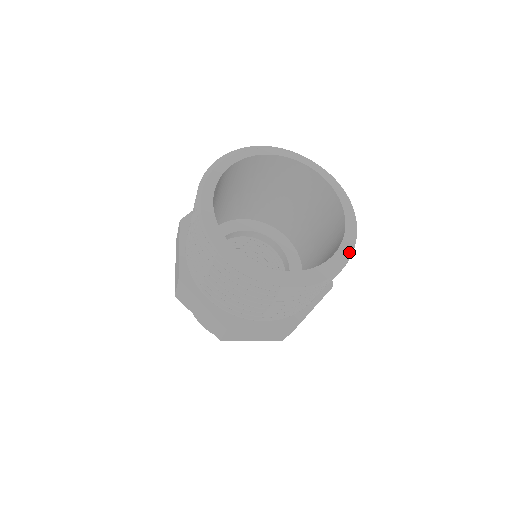
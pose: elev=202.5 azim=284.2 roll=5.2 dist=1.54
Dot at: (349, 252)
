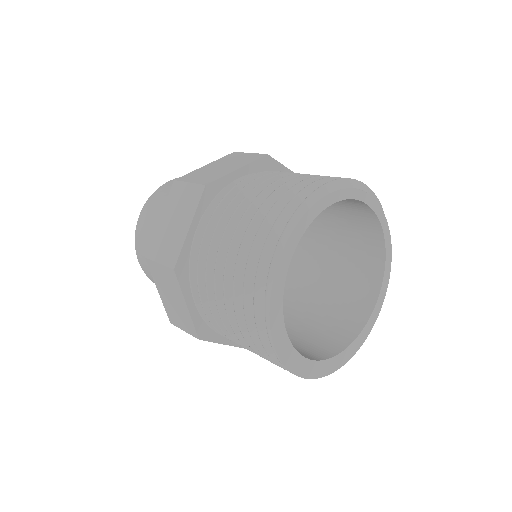
Dot at: (361, 343)
